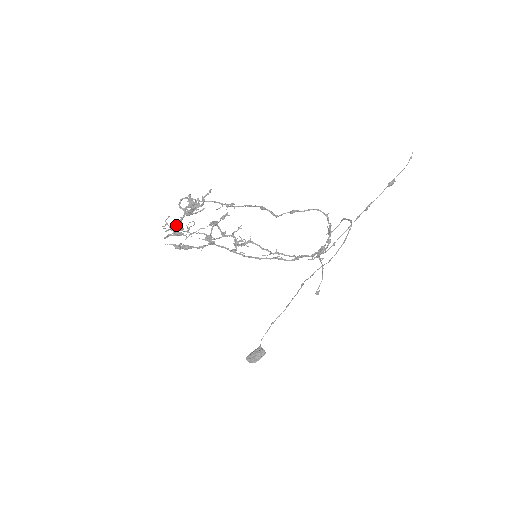
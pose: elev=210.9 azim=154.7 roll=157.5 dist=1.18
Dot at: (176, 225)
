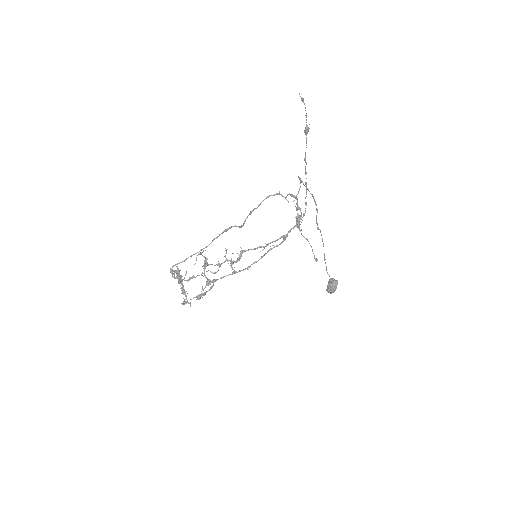
Dot at: (182, 289)
